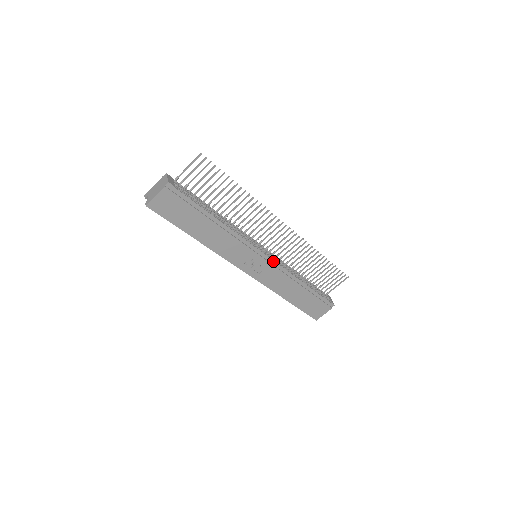
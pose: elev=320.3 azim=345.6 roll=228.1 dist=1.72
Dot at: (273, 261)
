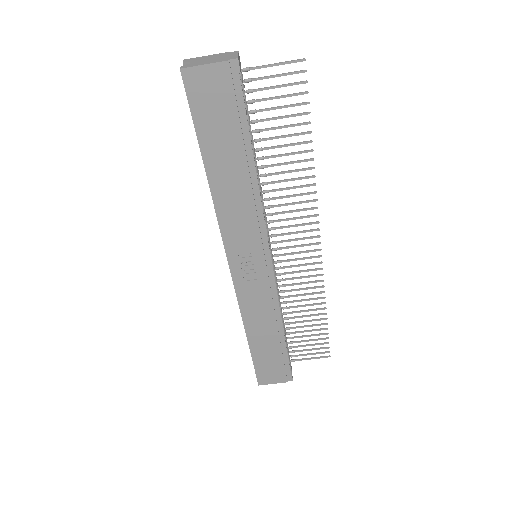
Dot at: (273, 276)
